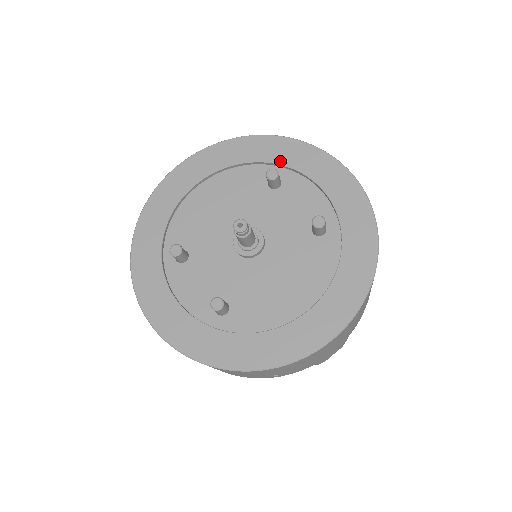
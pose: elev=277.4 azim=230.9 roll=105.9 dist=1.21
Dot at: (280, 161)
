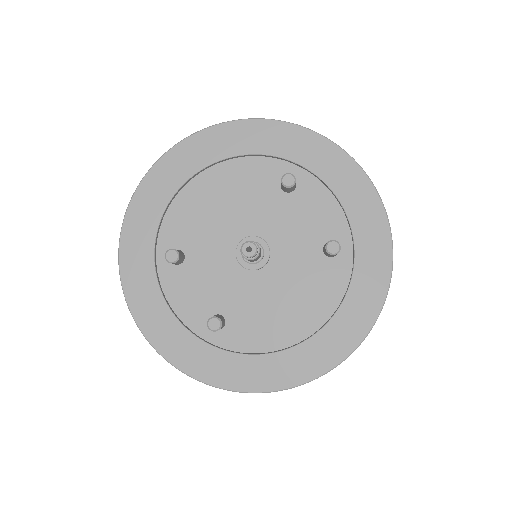
Dot at: (298, 159)
